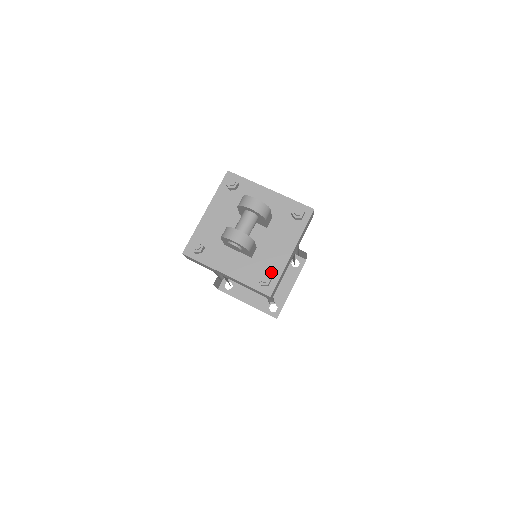
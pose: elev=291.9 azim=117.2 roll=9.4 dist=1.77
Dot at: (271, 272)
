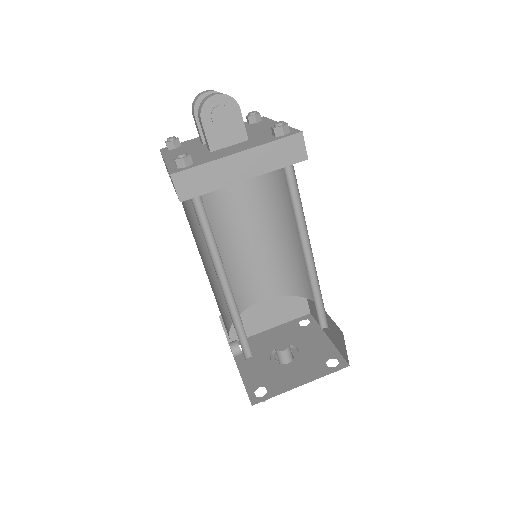
Dot at: occluded
